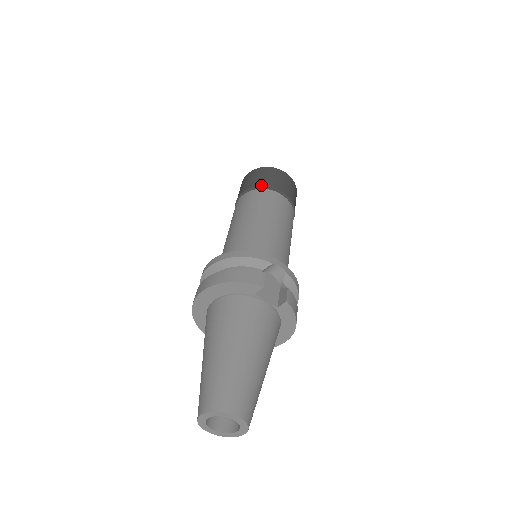
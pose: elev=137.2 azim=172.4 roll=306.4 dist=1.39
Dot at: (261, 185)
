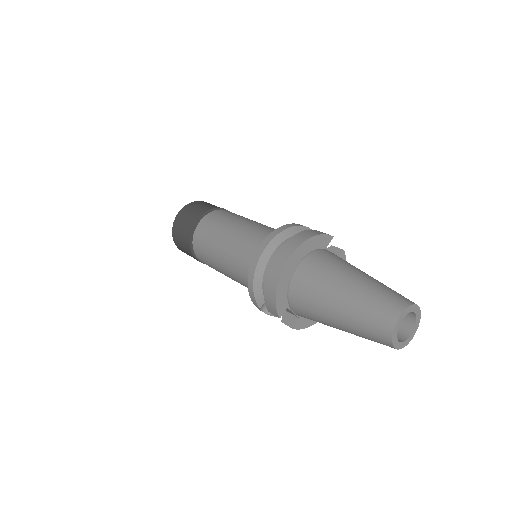
Dot at: (214, 208)
